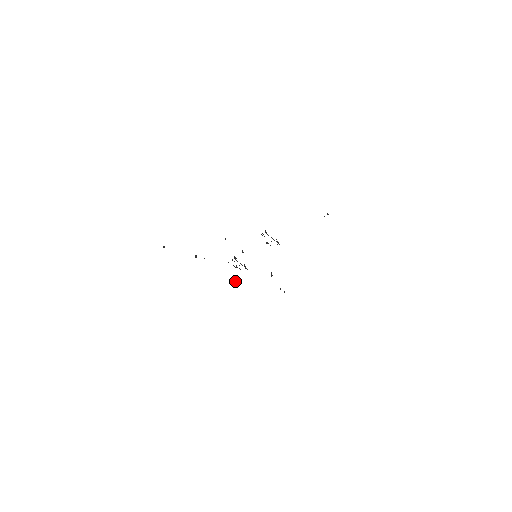
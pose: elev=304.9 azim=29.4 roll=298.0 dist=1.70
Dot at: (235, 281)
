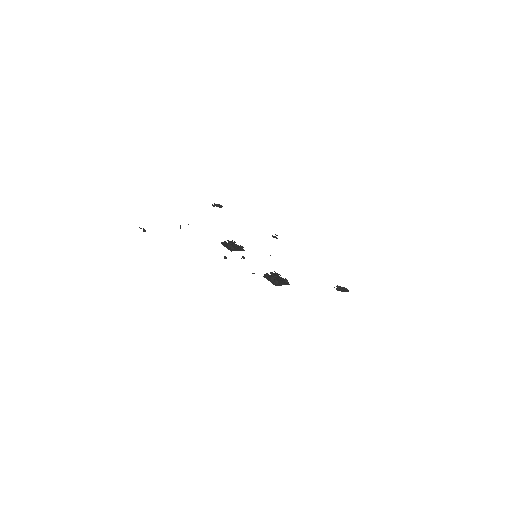
Dot at: occluded
